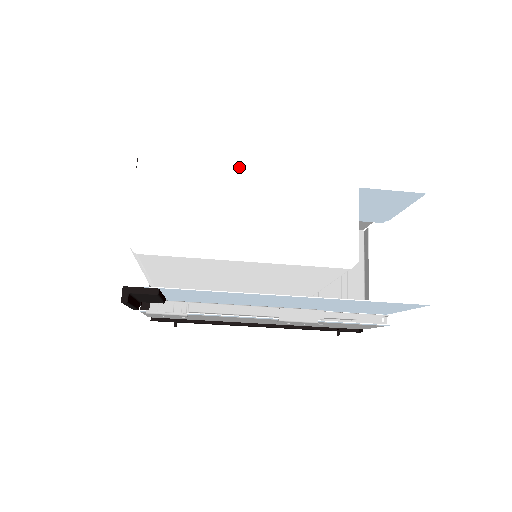
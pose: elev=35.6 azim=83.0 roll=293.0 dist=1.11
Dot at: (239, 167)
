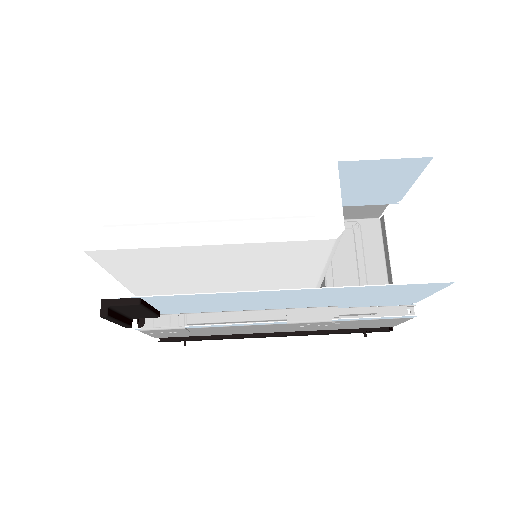
Dot at: (194, 142)
